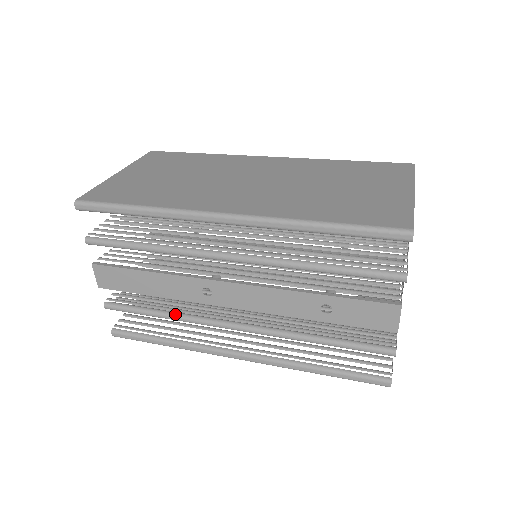
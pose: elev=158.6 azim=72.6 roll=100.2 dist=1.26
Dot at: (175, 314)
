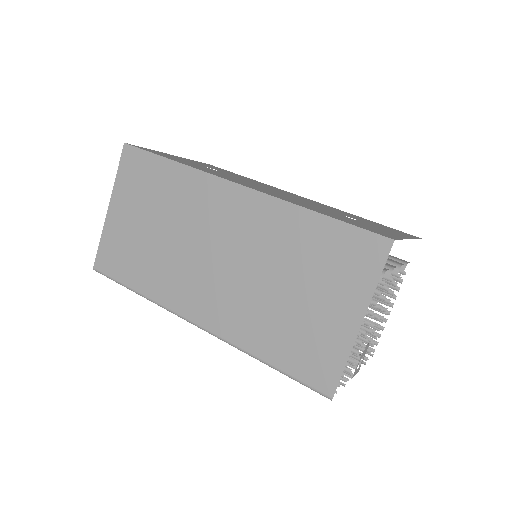
Dot at: occluded
